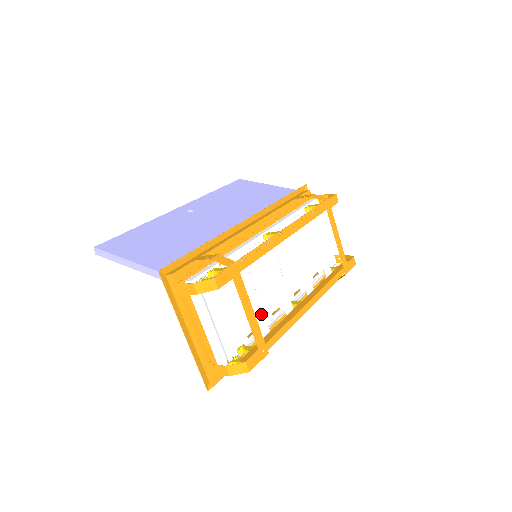
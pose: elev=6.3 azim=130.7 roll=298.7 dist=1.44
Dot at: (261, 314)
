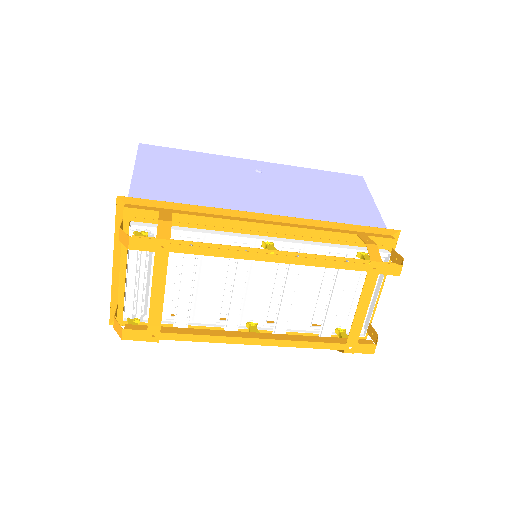
Dot at: (184, 306)
